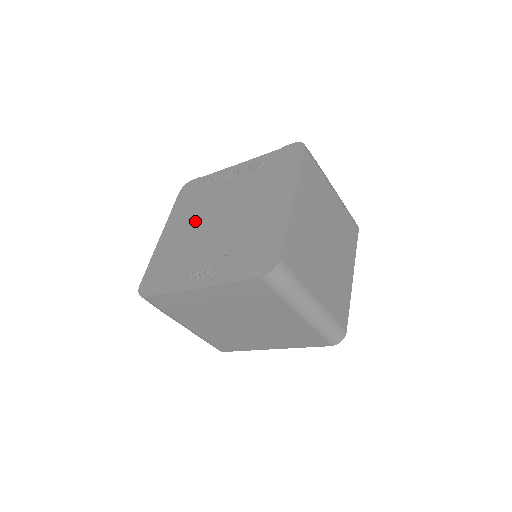
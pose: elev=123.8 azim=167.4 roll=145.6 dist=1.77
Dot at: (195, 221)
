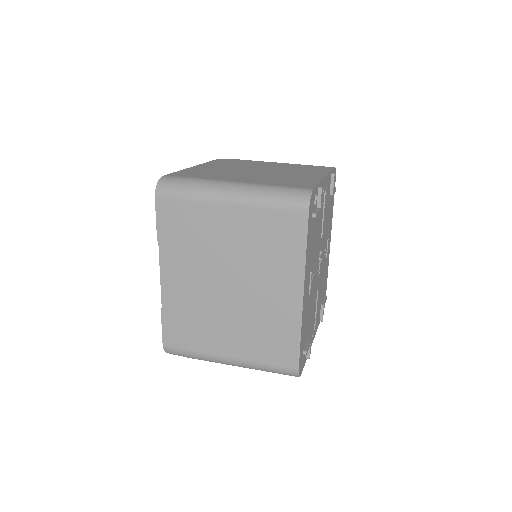
Dot at: occluded
